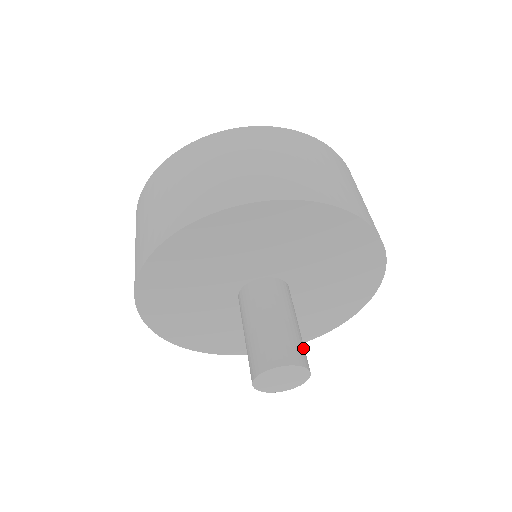
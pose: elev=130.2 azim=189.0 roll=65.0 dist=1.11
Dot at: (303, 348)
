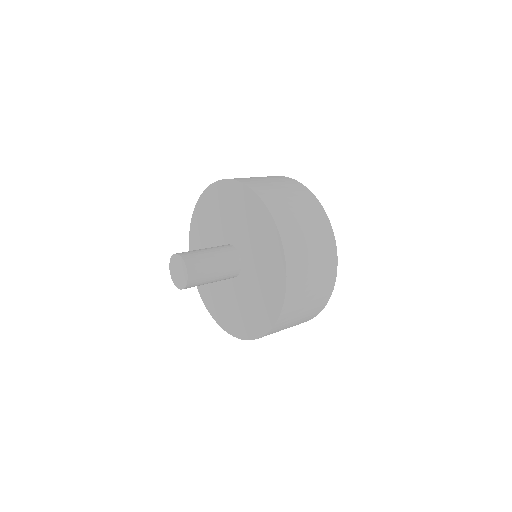
Dot at: (193, 253)
